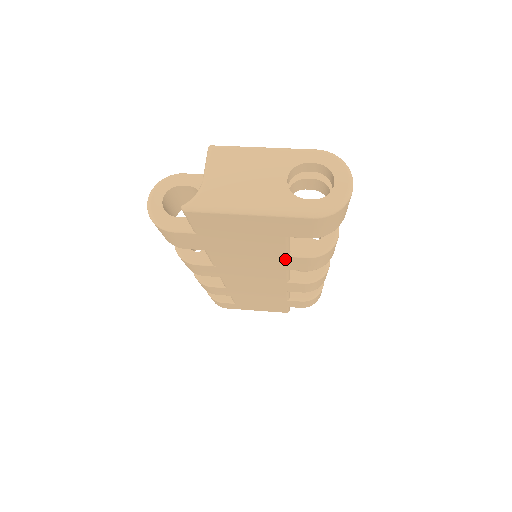
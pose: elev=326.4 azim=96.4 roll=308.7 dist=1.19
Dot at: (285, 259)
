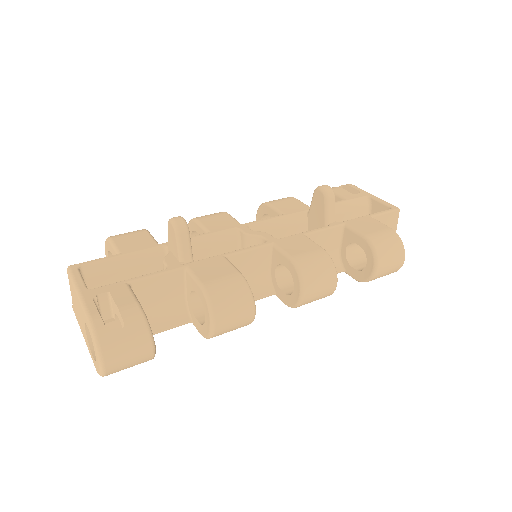
Dot at: occluded
